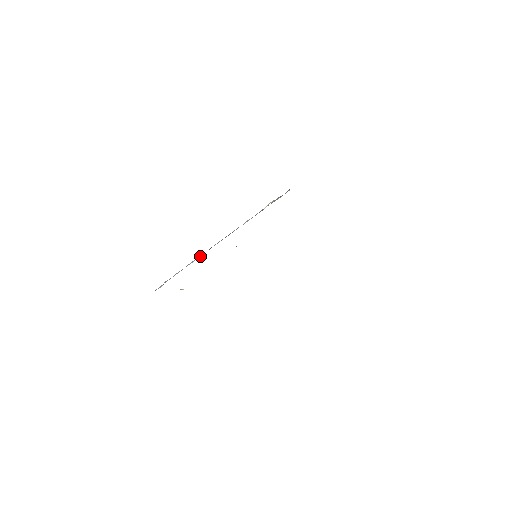
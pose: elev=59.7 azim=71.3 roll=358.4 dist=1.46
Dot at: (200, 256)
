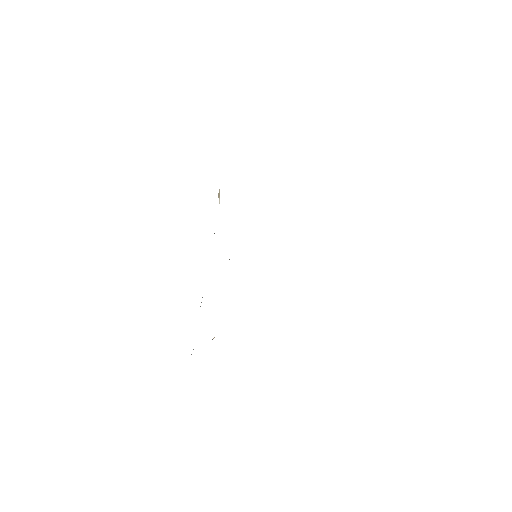
Dot at: occluded
